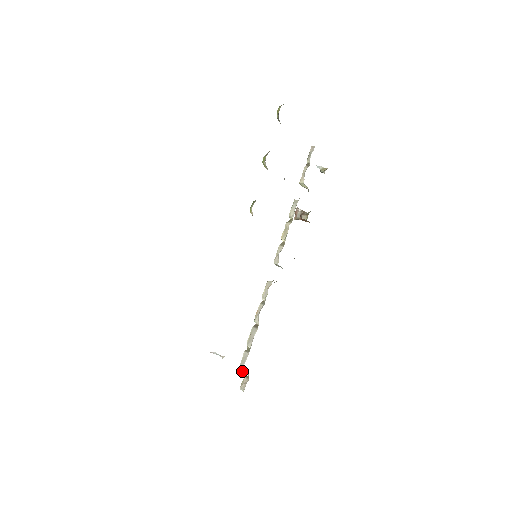
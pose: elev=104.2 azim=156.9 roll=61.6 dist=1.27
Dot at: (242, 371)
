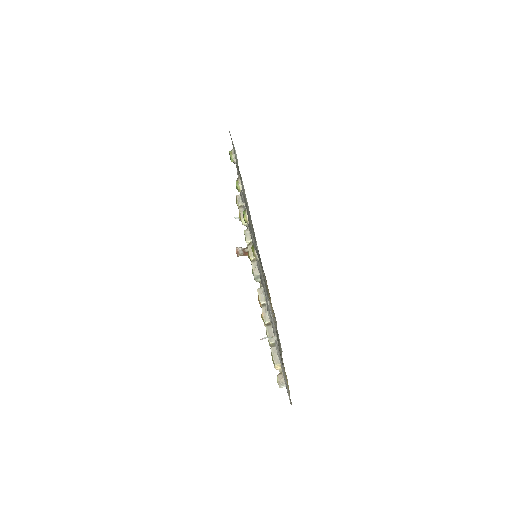
Dot at: (279, 362)
